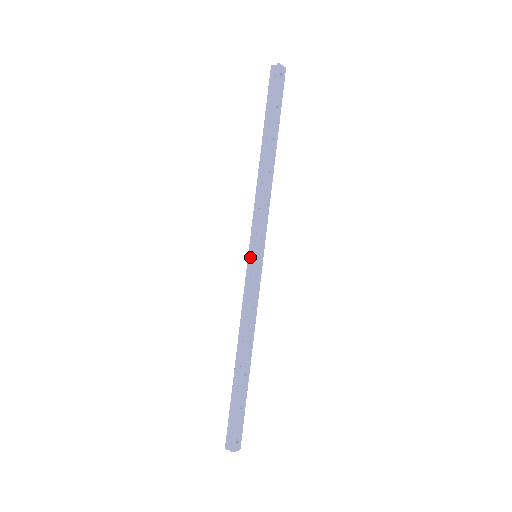
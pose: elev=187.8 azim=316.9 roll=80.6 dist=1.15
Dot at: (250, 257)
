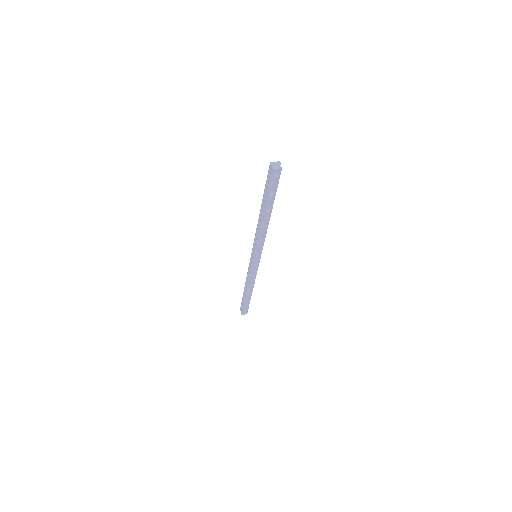
Dot at: (252, 256)
